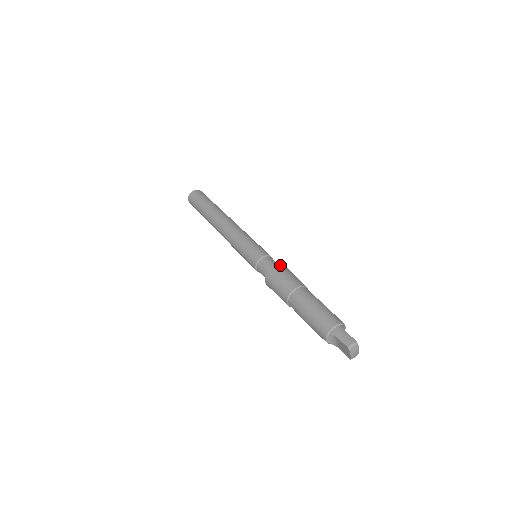
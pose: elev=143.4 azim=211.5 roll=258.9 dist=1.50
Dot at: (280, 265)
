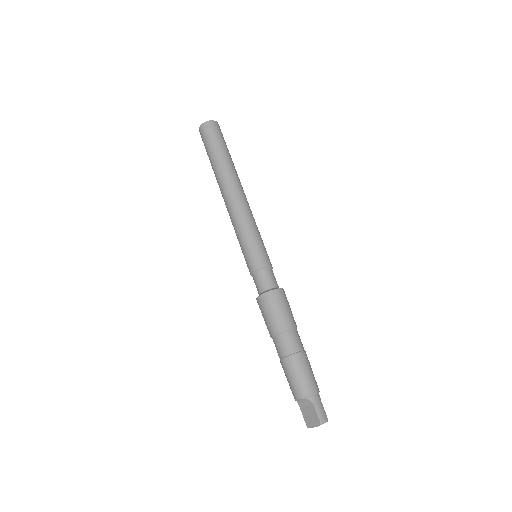
Dot at: occluded
